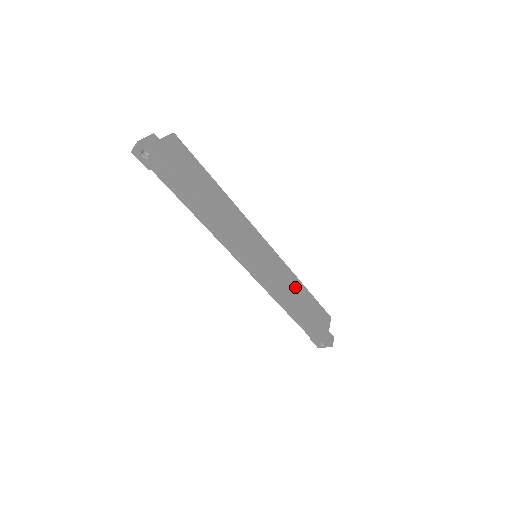
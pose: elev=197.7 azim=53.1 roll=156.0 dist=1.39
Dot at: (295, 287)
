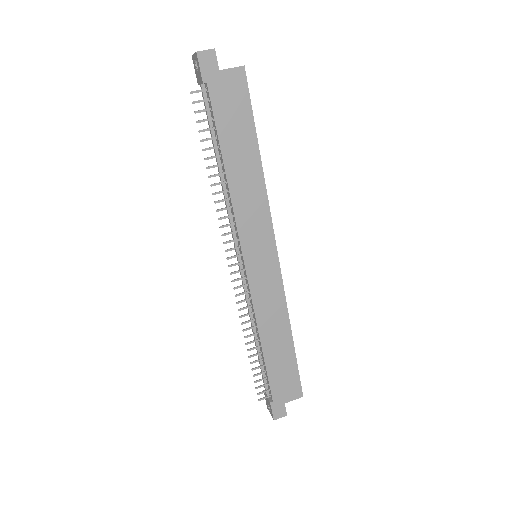
Dot at: (276, 324)
